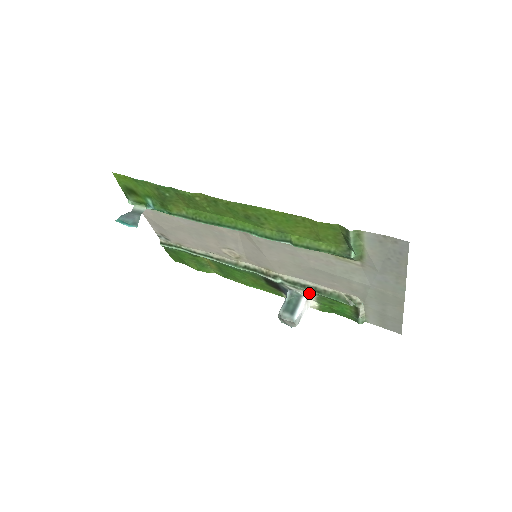
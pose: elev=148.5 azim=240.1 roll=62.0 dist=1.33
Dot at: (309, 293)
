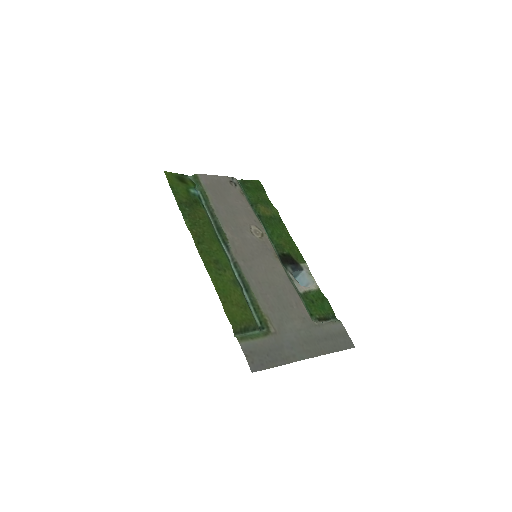
Dot at: (298, 288)
